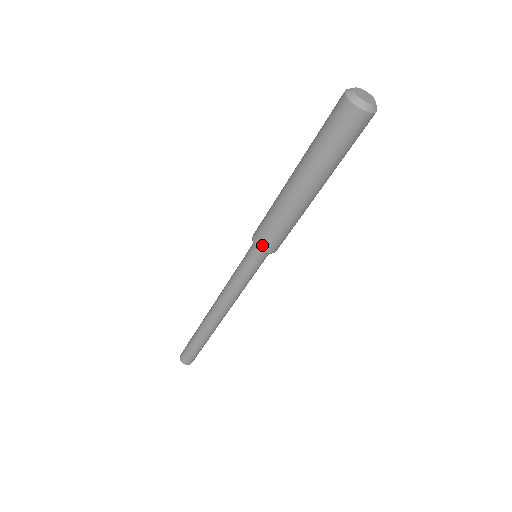
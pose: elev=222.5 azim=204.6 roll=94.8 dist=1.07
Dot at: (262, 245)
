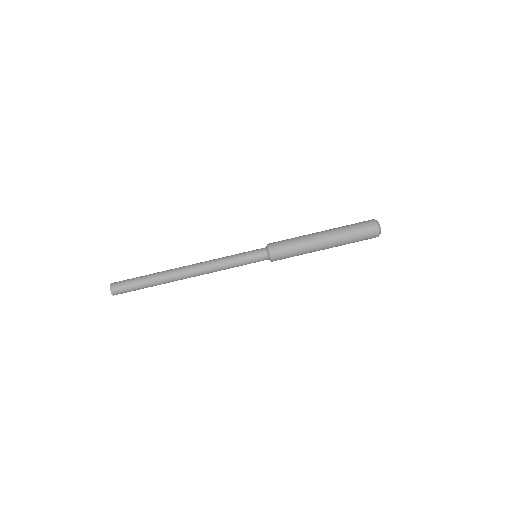
Dot at: (275, 255)
